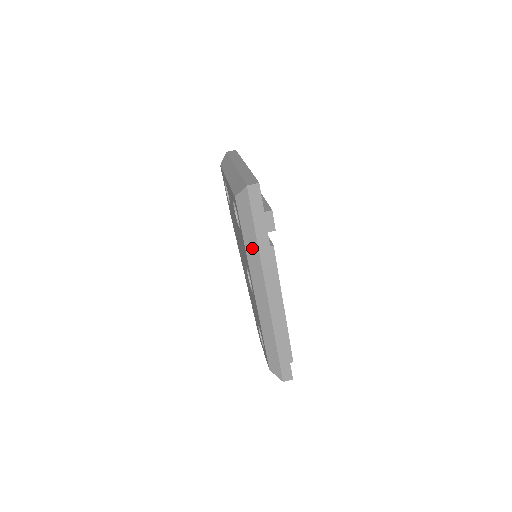
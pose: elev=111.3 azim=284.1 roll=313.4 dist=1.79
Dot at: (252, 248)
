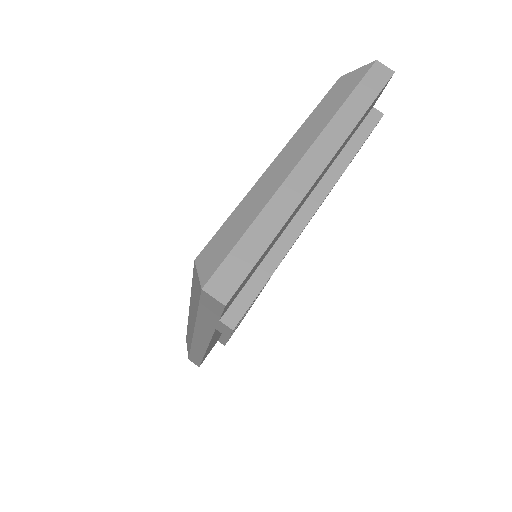
Dot at: (193, 307)
